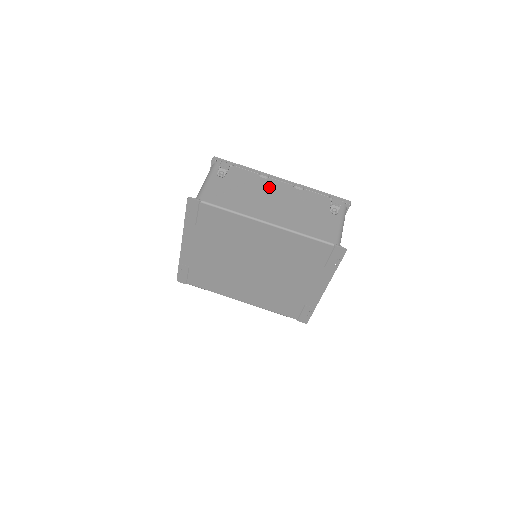
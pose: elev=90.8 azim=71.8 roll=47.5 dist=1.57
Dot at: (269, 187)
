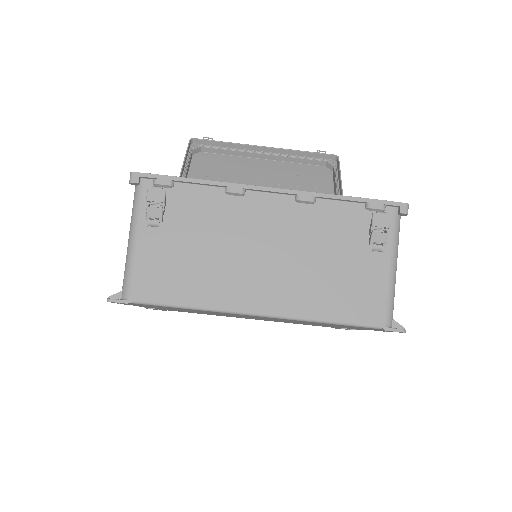
Dot at: (249, 218)
